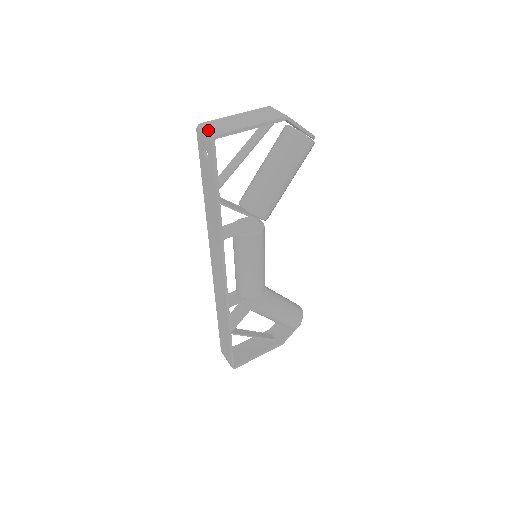
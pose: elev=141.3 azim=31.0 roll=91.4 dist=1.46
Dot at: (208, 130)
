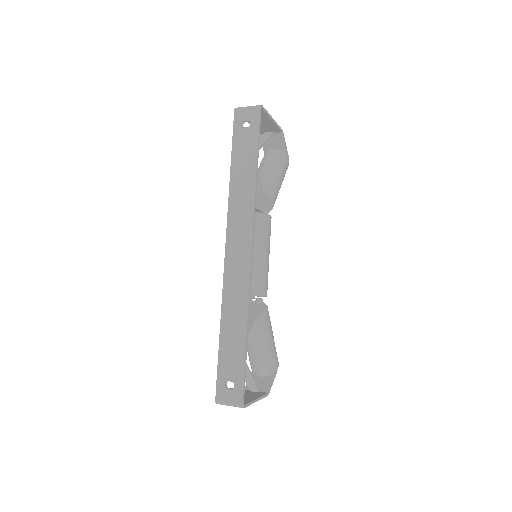
Dot at: (250, 106)
